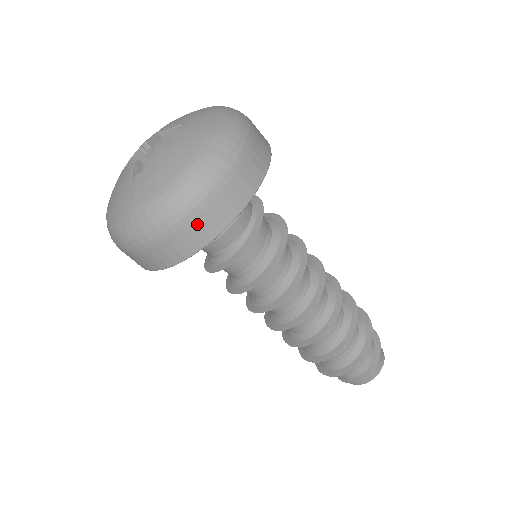
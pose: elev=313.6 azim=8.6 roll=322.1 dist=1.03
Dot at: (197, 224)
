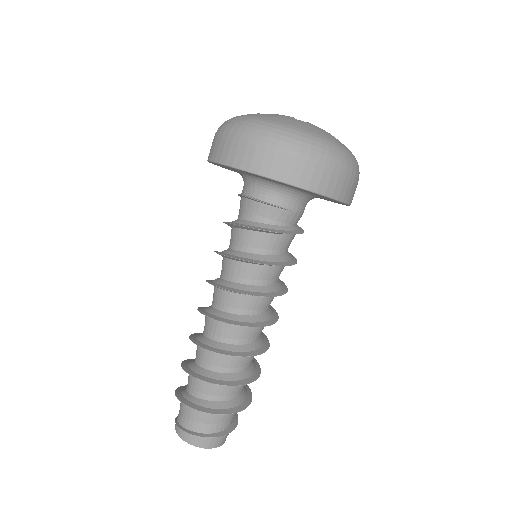
Dot at: (330, 176)
